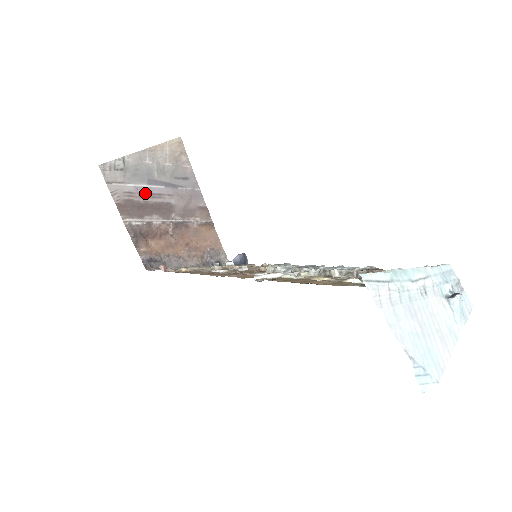
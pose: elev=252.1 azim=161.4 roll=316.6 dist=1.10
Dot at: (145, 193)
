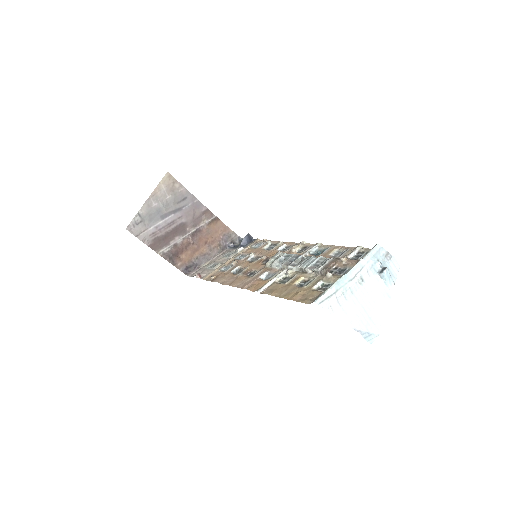
Dot at: (163, 227)
